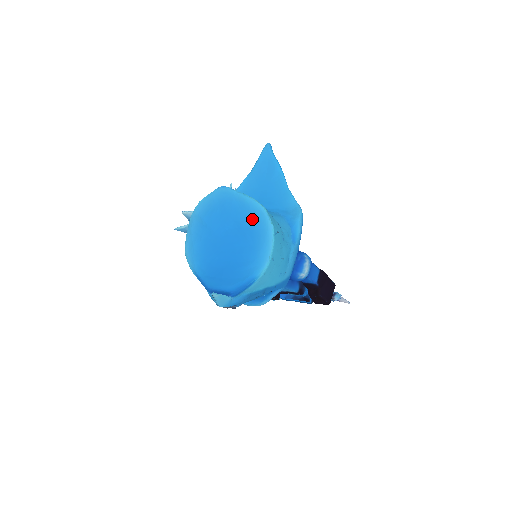
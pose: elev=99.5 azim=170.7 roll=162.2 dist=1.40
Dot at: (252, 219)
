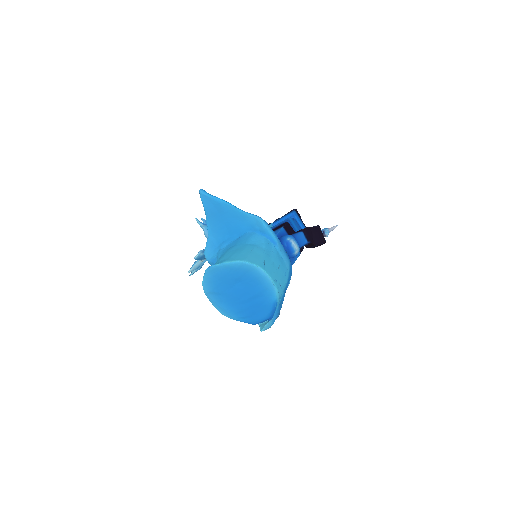
Dot at: (243, 272)
